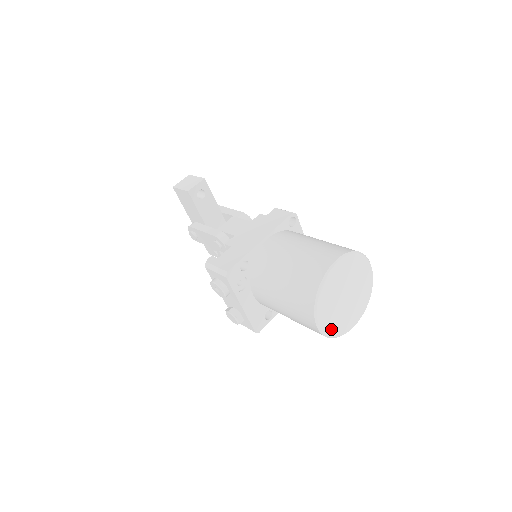
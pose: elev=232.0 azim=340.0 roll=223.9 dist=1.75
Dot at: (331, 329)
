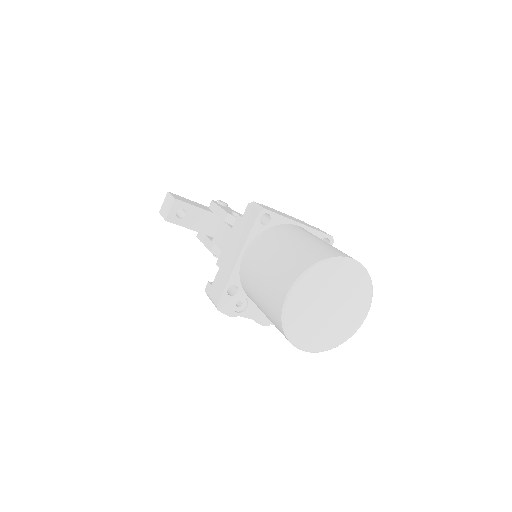
Dot at: (329, 343)
